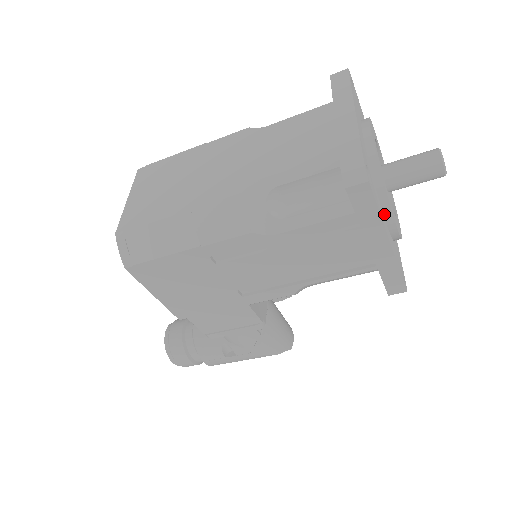
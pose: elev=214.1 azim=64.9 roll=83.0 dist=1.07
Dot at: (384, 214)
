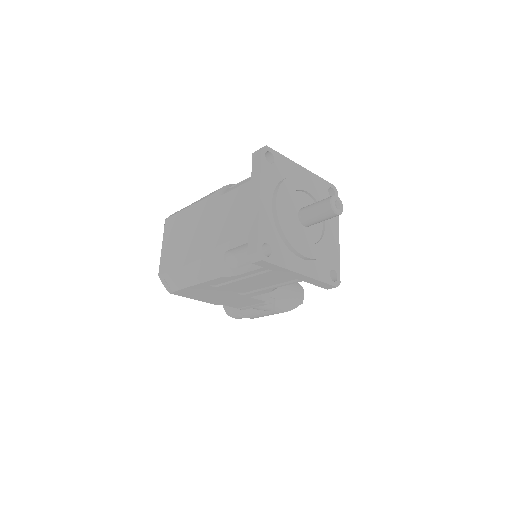
Dot at: (296, 255)
